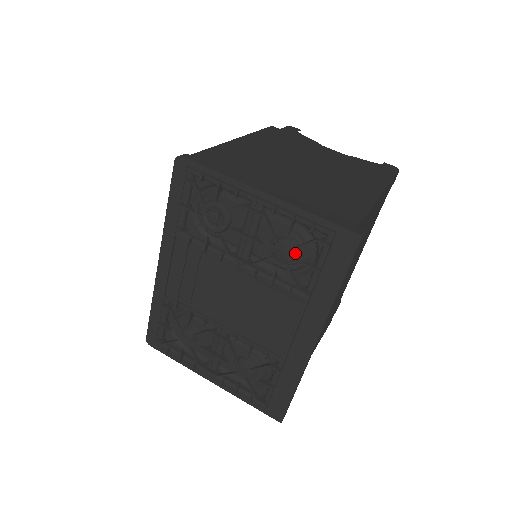
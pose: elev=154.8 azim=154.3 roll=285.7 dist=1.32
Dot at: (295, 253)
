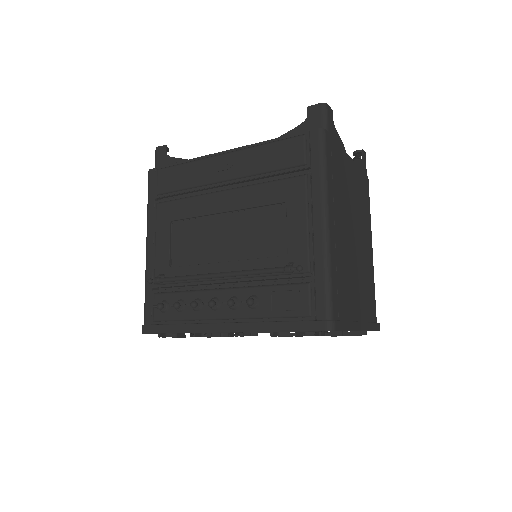
Dot at: occluded
